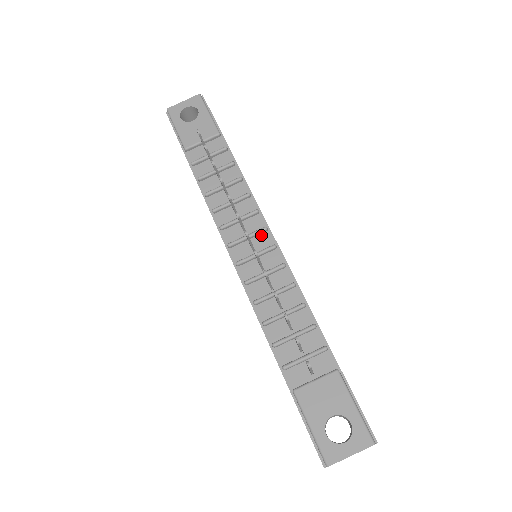
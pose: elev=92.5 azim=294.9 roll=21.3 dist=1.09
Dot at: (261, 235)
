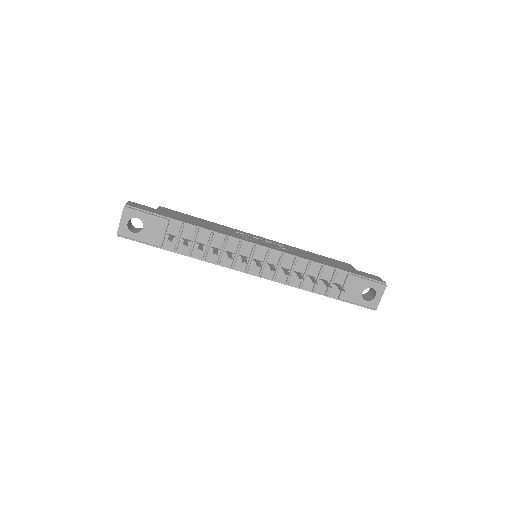
Dot at: (255, 251)
